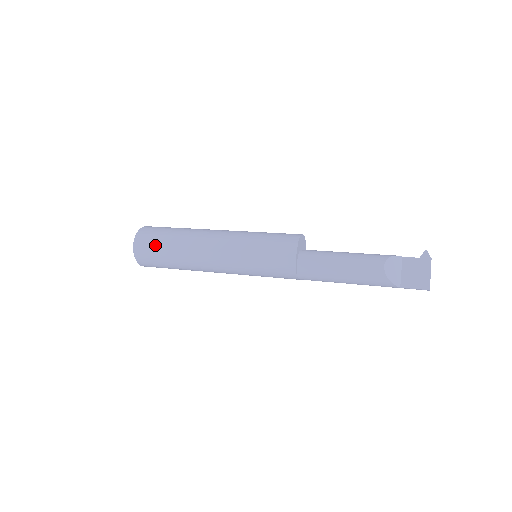
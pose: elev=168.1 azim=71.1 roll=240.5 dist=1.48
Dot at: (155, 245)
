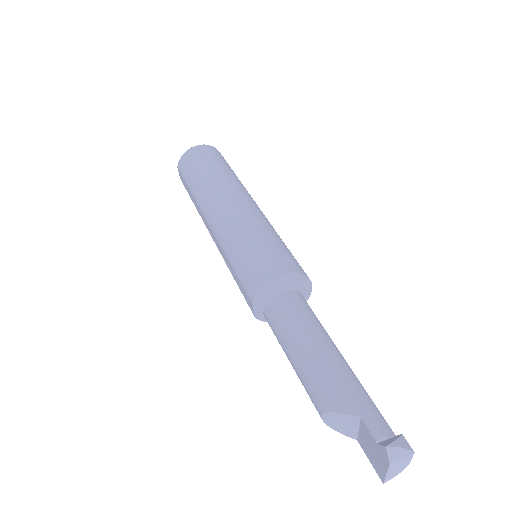
Dot at: (188, 192)
